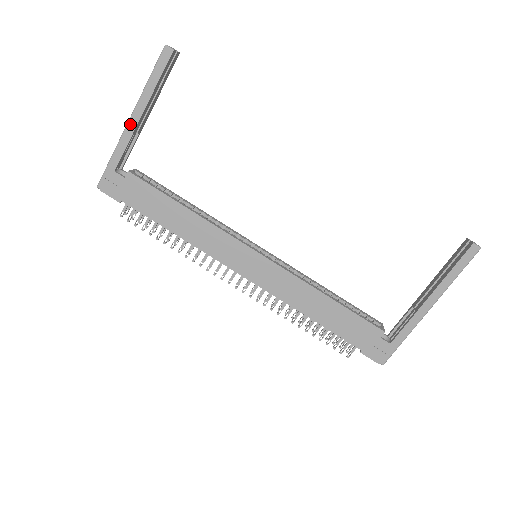
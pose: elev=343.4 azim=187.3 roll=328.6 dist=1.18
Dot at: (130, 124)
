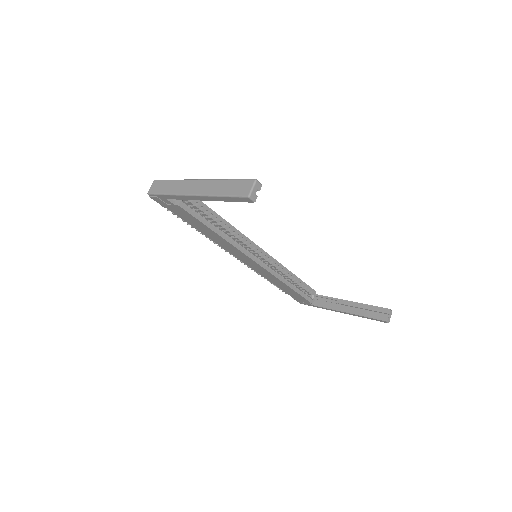
Dot at: (192, 197)
